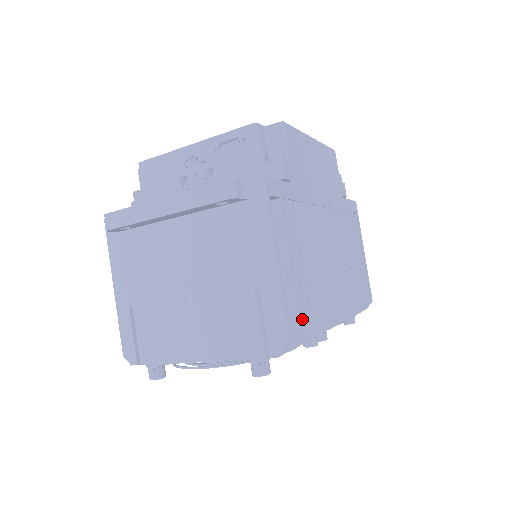
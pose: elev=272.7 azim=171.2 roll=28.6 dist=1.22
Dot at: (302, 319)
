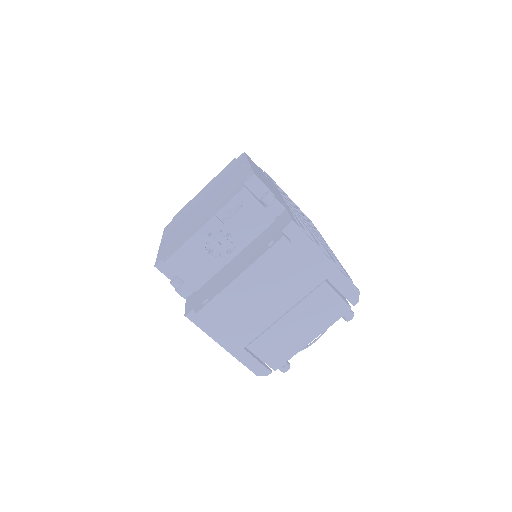
Dot at: occluded
